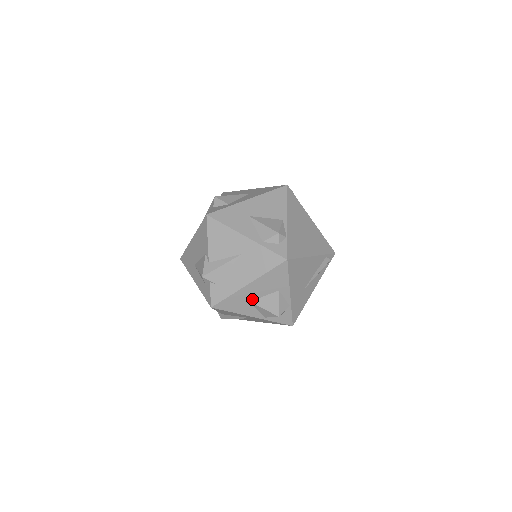
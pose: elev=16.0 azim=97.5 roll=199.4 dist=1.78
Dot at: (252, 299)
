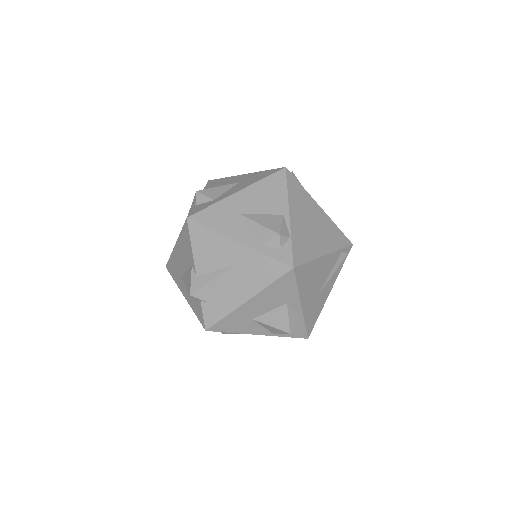
Dot at: (255, 316)
